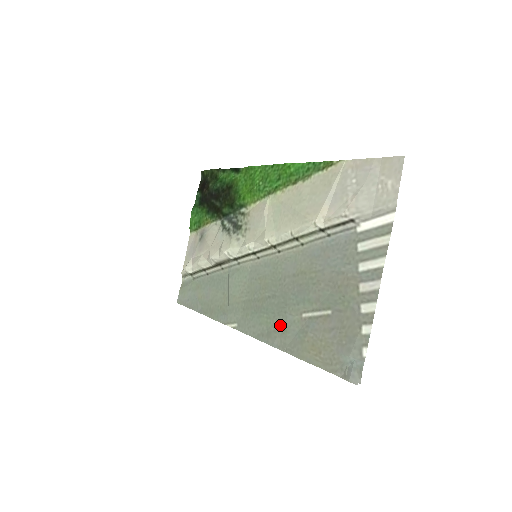
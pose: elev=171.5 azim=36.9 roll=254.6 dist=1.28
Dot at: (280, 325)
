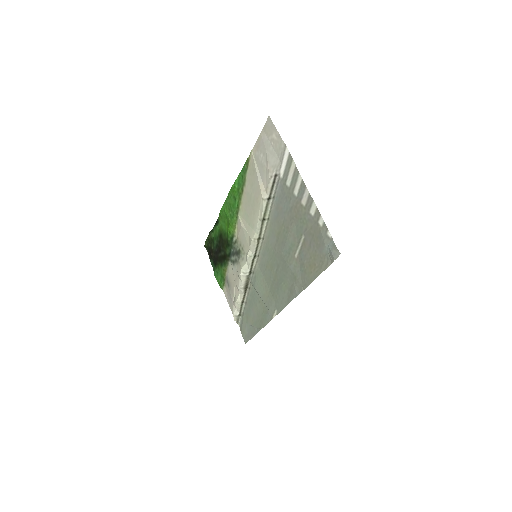
Dot at: (291, 278)
